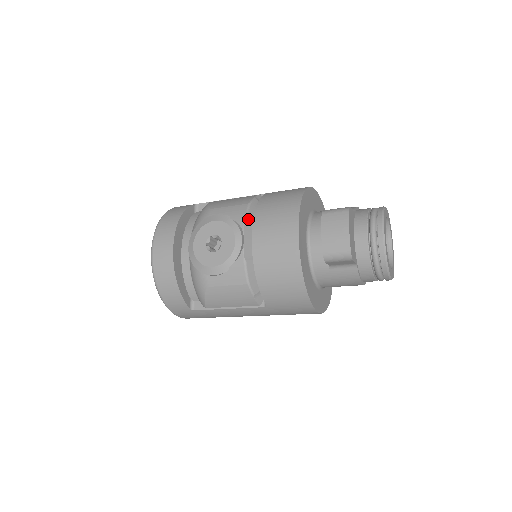
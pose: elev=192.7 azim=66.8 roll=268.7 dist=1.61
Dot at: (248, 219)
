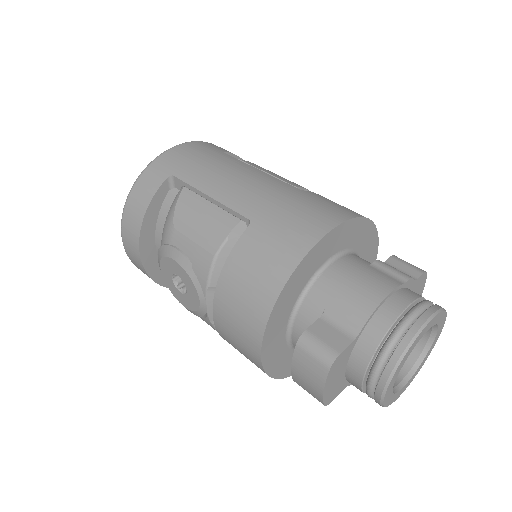
Dot at: (212, 283)
